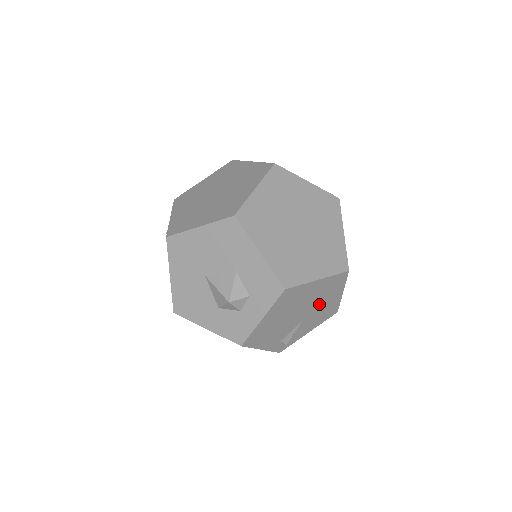
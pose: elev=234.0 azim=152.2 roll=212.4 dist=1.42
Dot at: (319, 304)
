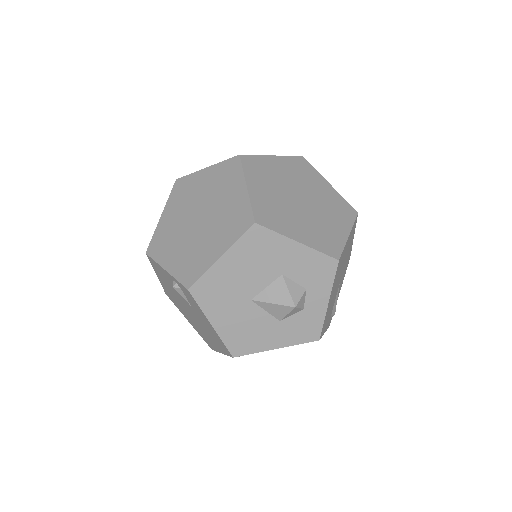
Dot at: (346, 259)
